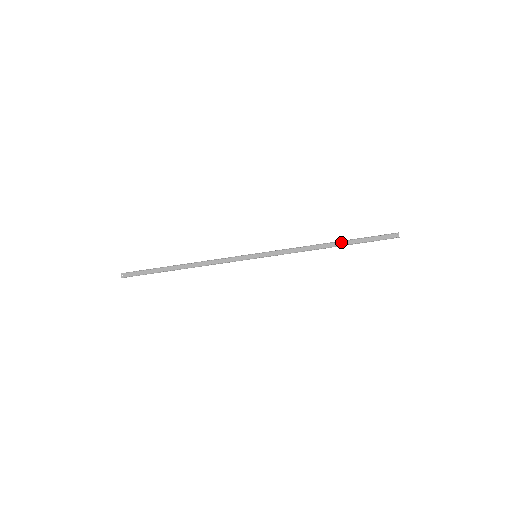
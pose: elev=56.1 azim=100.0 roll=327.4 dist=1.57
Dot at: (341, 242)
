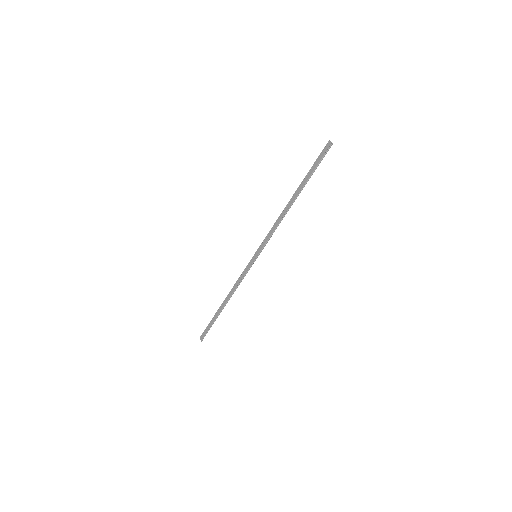
Dot at: (298, 191)
